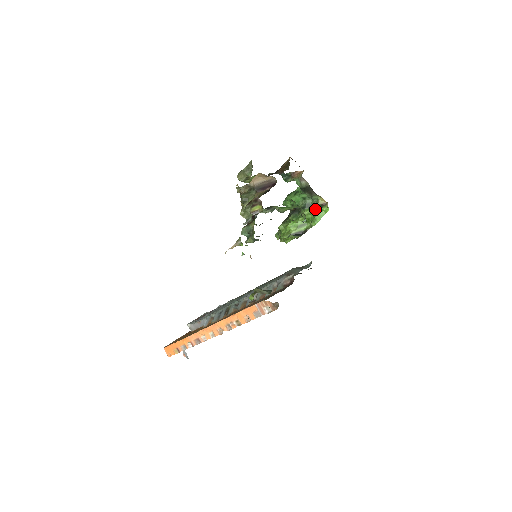
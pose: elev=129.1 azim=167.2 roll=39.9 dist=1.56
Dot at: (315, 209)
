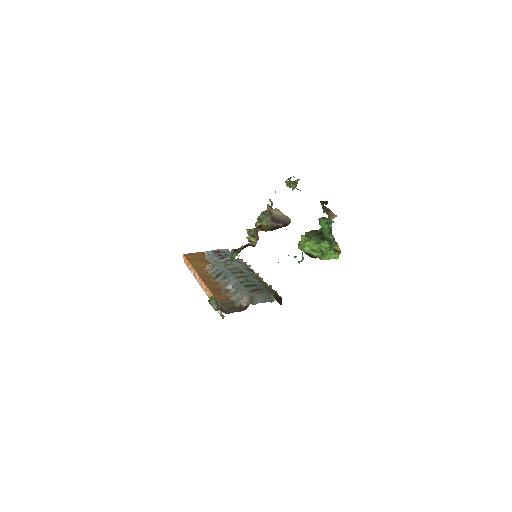
Dot at: (330, 249)
